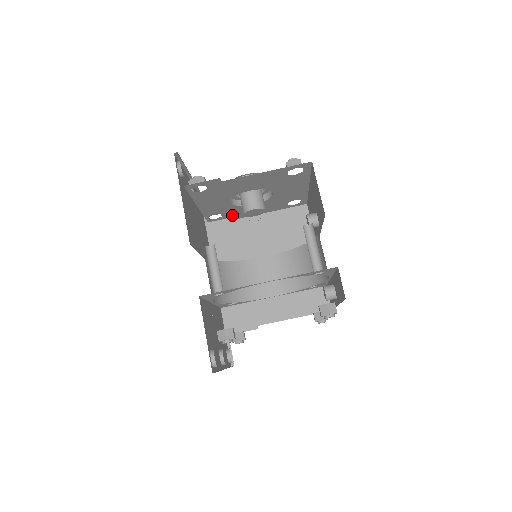
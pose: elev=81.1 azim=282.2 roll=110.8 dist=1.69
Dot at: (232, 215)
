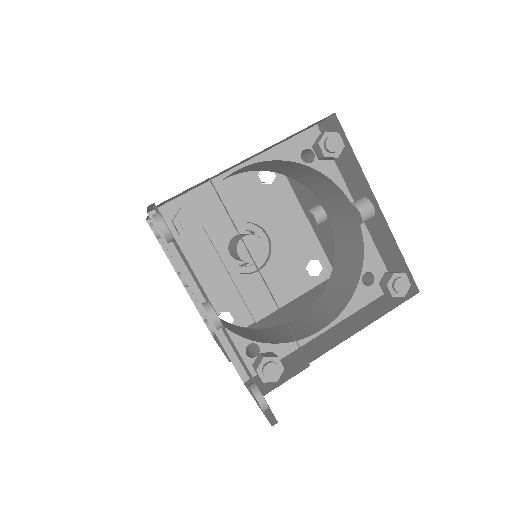
Dot at: (248, 318)
